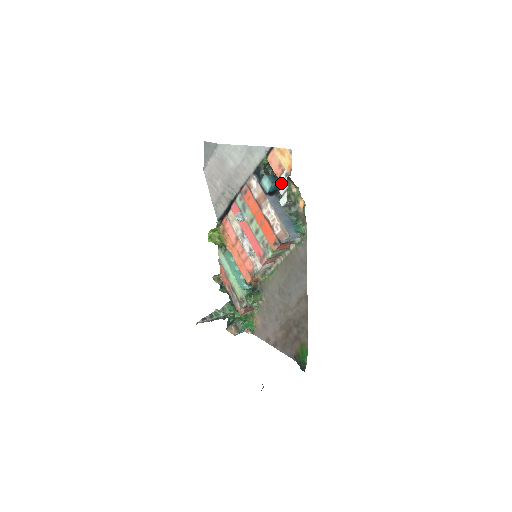
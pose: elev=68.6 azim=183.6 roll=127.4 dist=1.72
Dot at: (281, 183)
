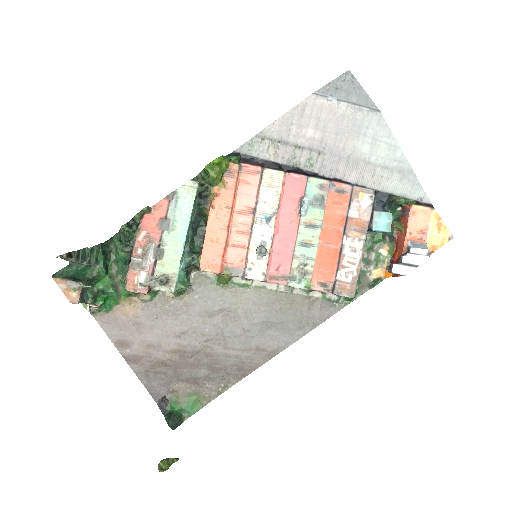
Dot at: (415, 252)
